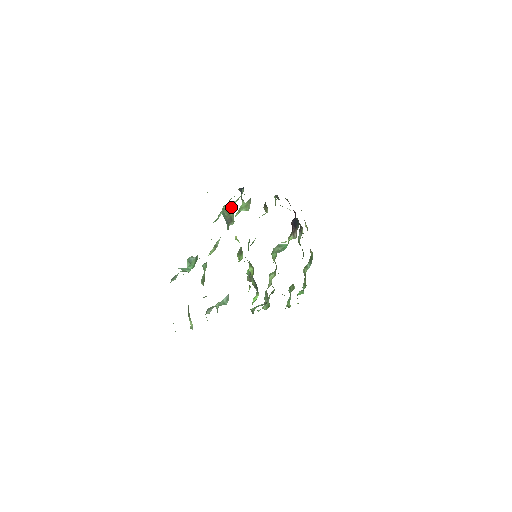
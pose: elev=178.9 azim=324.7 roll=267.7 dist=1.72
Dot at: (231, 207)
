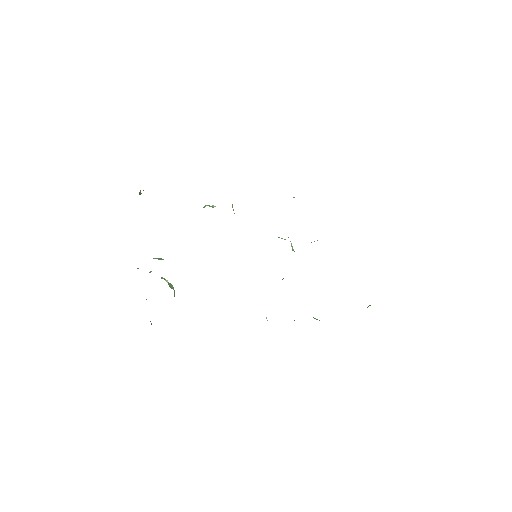
Dot at: occluded
